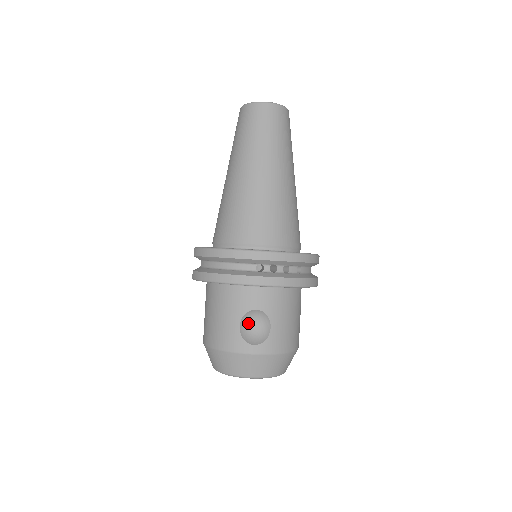
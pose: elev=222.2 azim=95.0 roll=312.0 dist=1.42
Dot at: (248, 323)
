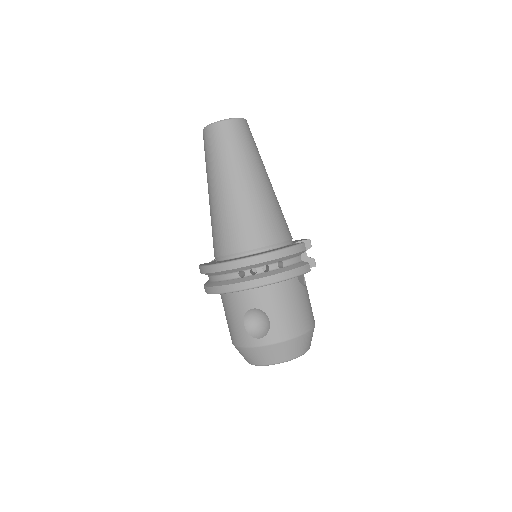
Dot at: (252, 320)
